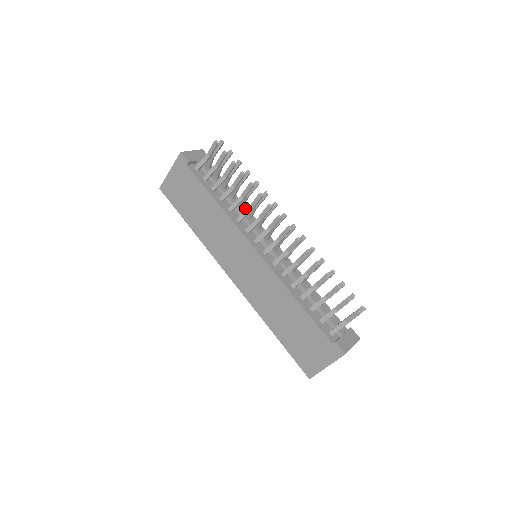
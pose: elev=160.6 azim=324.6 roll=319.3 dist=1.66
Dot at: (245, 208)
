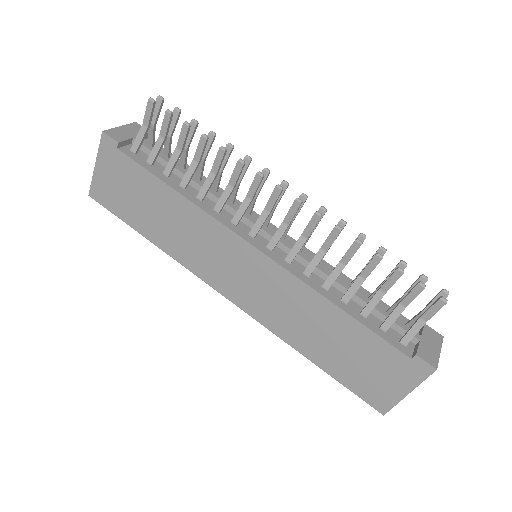
Dot at: (221, 190)
